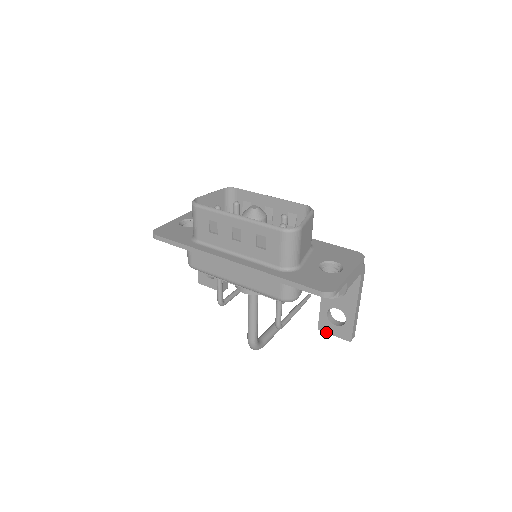
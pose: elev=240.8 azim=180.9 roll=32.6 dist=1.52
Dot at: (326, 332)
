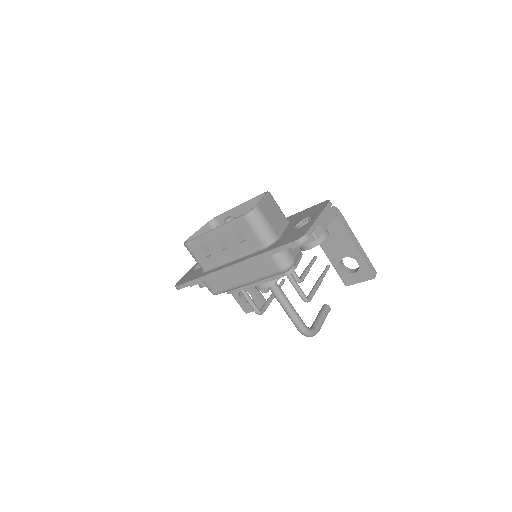
Dot at: (353, 284)
